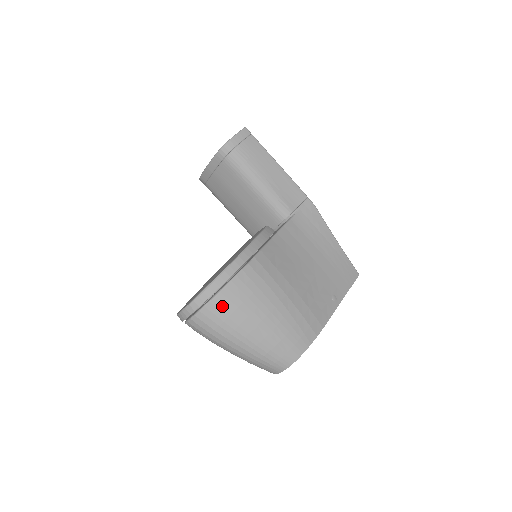
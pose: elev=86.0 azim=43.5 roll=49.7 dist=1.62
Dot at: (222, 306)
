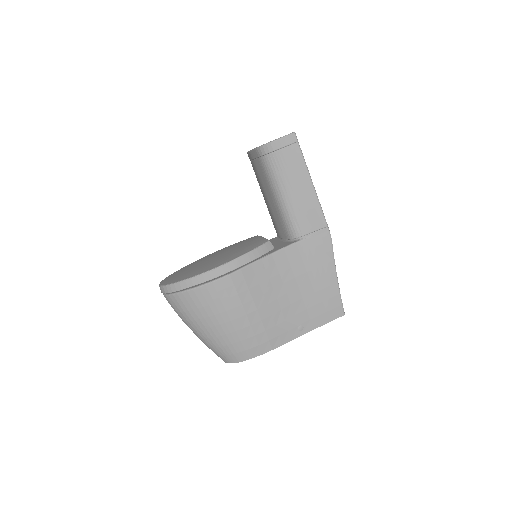
Dot at: (186, 301)
